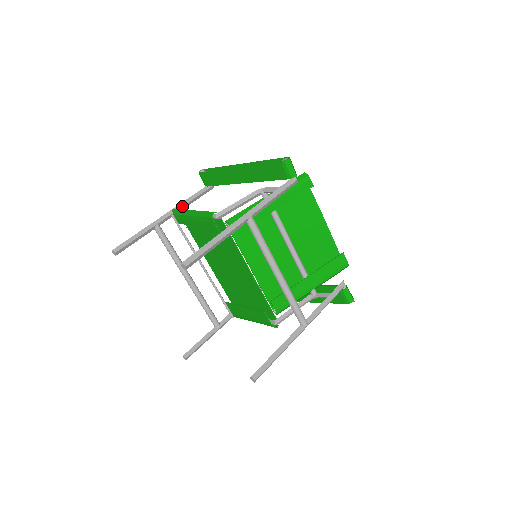
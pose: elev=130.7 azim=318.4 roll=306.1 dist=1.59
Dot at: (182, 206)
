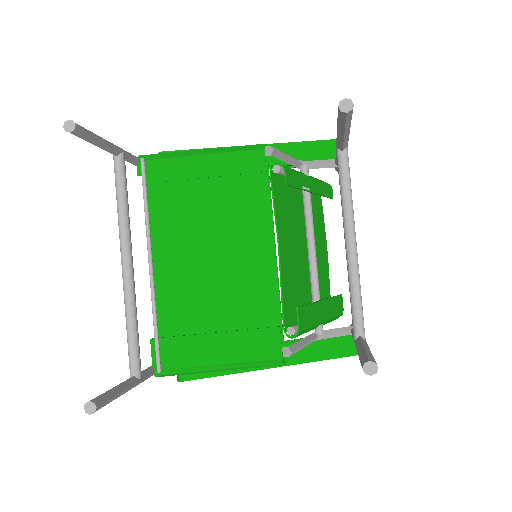
Dot at: occluded
